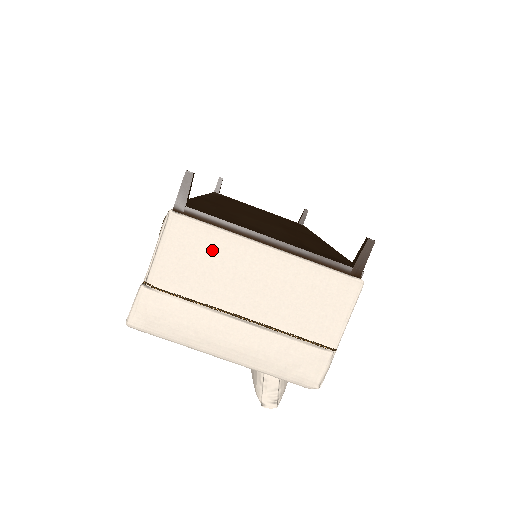
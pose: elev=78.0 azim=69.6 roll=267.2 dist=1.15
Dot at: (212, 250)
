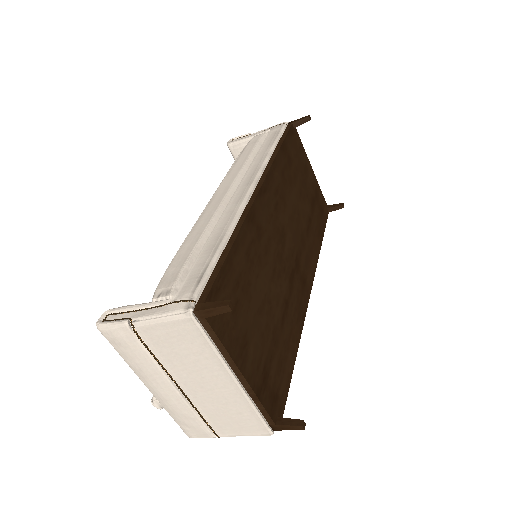
Dot at: (196, 351)
